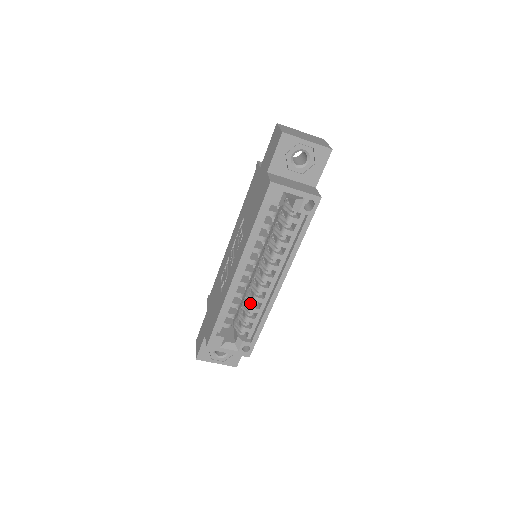
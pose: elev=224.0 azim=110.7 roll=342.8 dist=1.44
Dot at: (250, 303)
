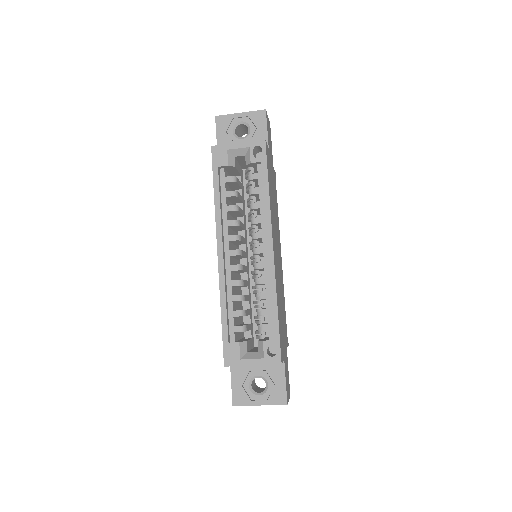
Dot at: occluded
